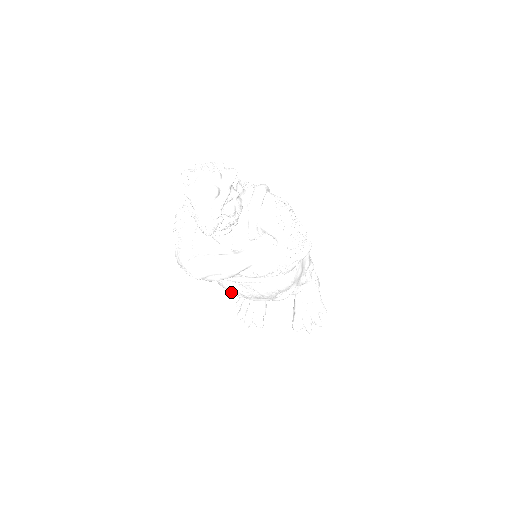
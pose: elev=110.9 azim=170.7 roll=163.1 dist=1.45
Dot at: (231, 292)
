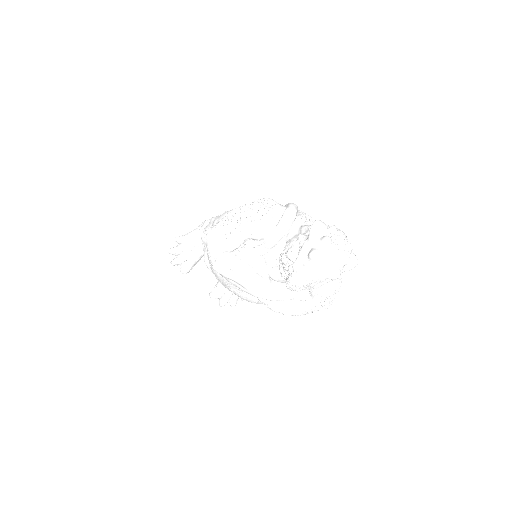
Dot at: (215, 274)
